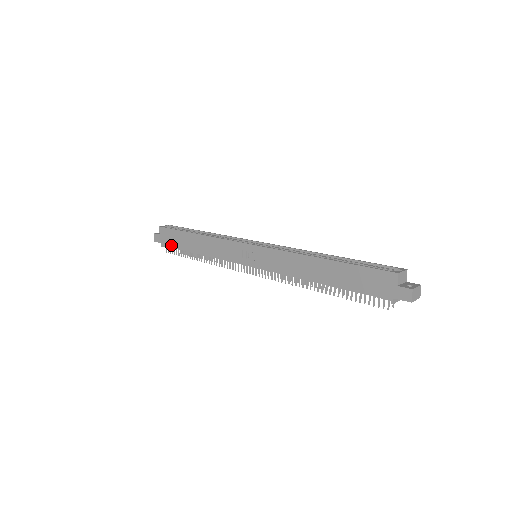
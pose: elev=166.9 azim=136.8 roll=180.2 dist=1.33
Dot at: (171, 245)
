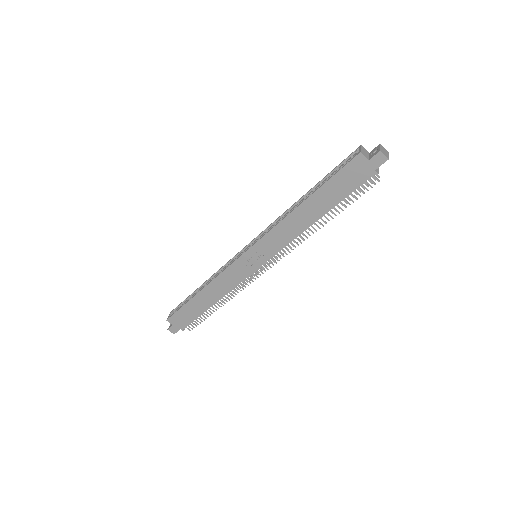
Dot at: (189, 322)
